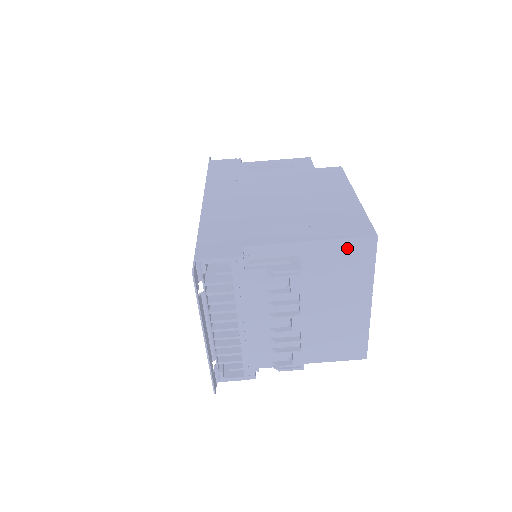
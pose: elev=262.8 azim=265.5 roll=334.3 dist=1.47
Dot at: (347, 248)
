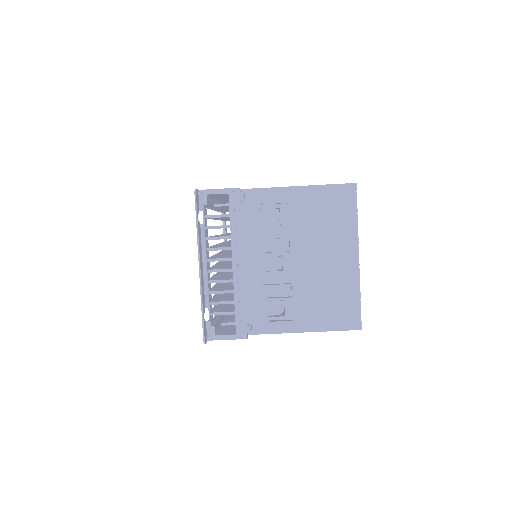
Dot at: (331, 195)
